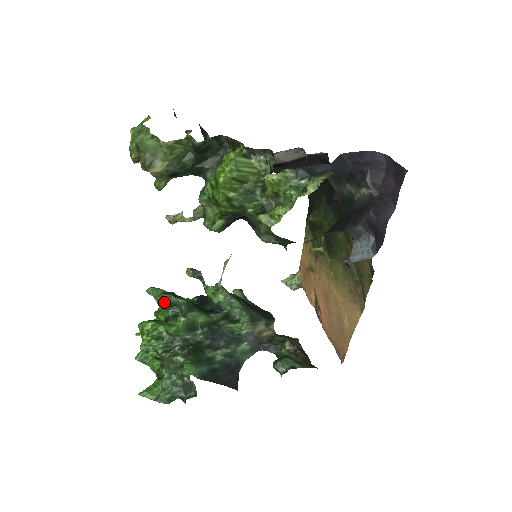
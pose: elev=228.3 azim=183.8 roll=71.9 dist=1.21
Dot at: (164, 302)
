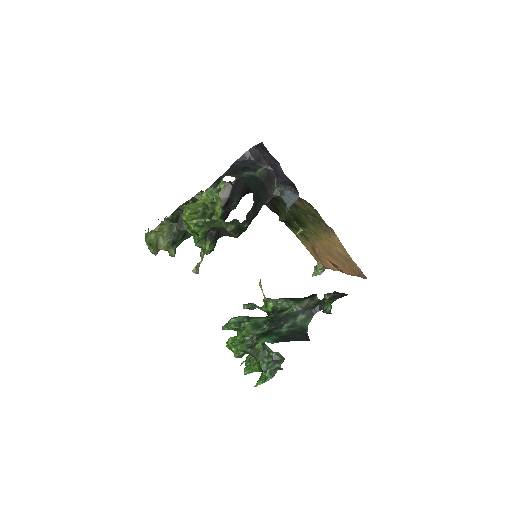
Dot at: (232, 325)
